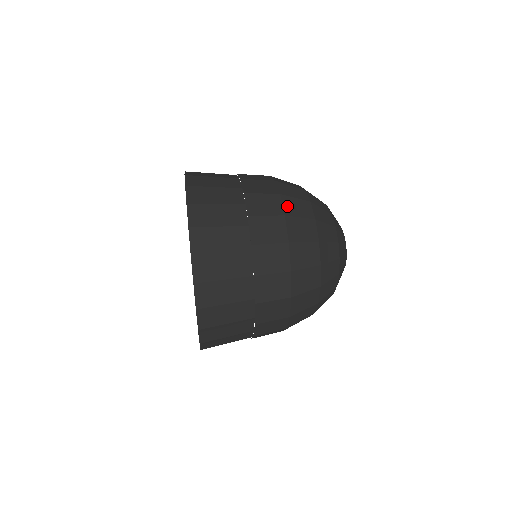
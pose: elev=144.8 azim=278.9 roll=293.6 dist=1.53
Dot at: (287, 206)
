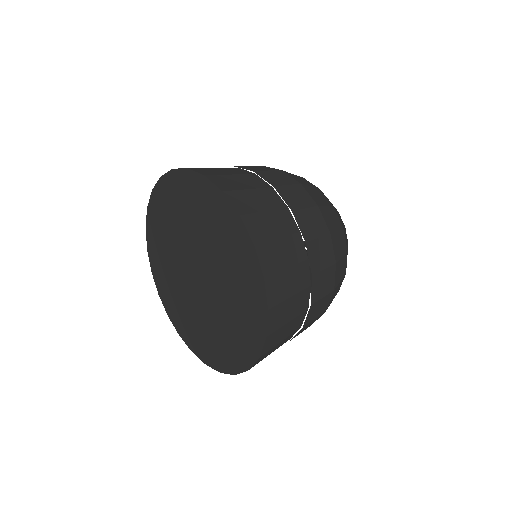
Dot at: (335, 248)
